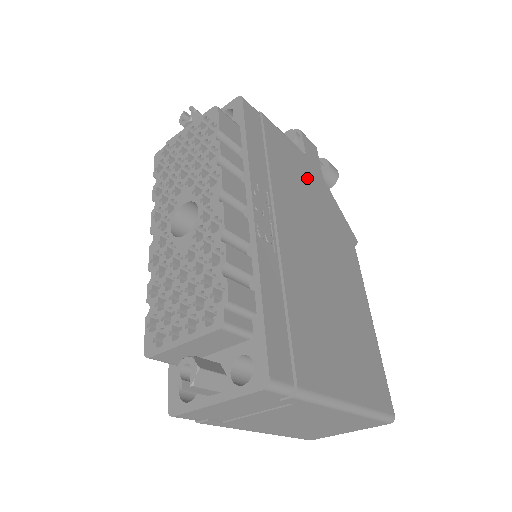
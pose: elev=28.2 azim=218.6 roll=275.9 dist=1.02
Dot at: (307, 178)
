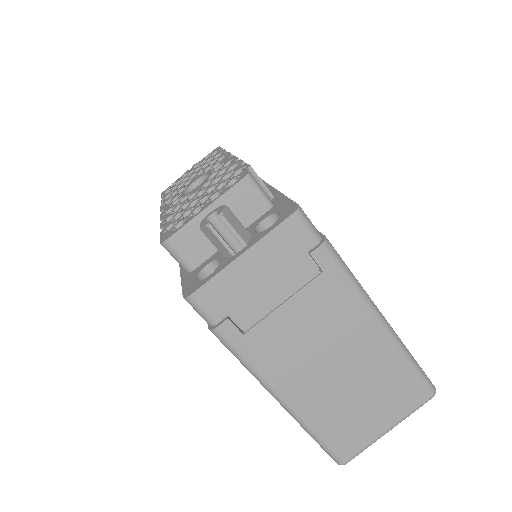
Dot at: occluded
